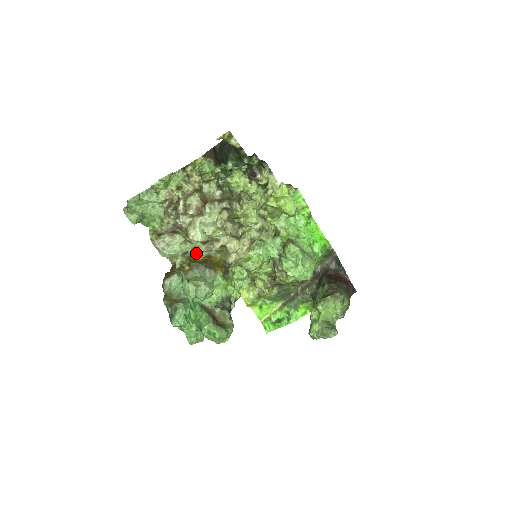
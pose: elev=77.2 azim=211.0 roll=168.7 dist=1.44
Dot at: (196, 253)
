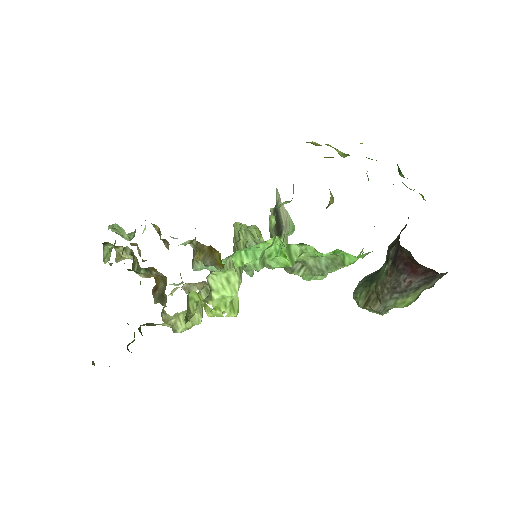
Dot at: occluded
